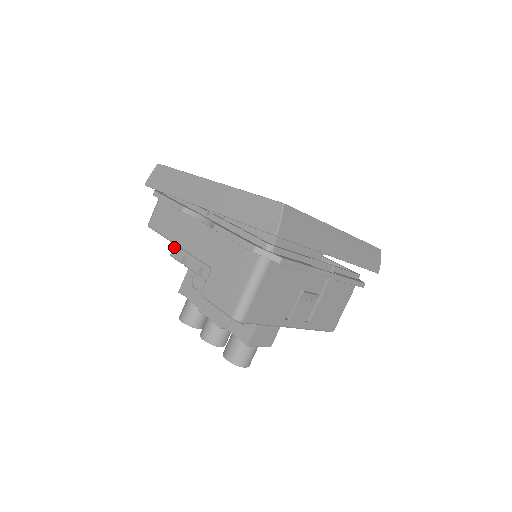
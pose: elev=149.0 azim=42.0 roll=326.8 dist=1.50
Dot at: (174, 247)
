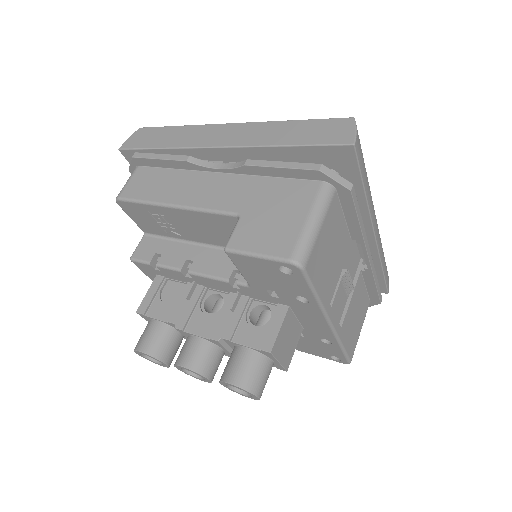
Dot at: (138, 248)
